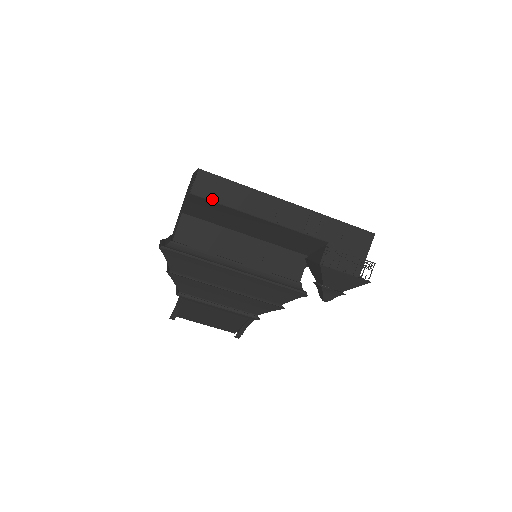
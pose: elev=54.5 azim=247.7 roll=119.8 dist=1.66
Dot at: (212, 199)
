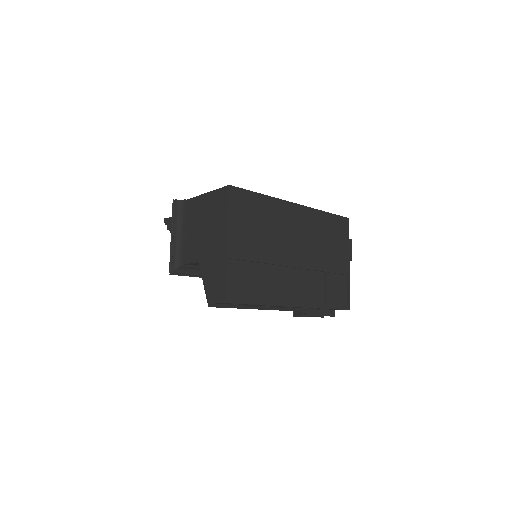
Dot at: occluded
